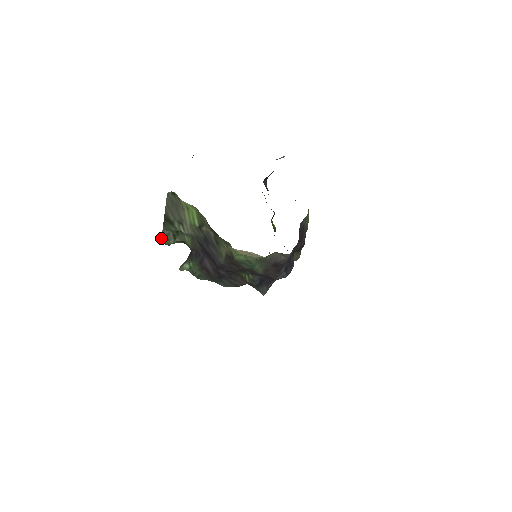
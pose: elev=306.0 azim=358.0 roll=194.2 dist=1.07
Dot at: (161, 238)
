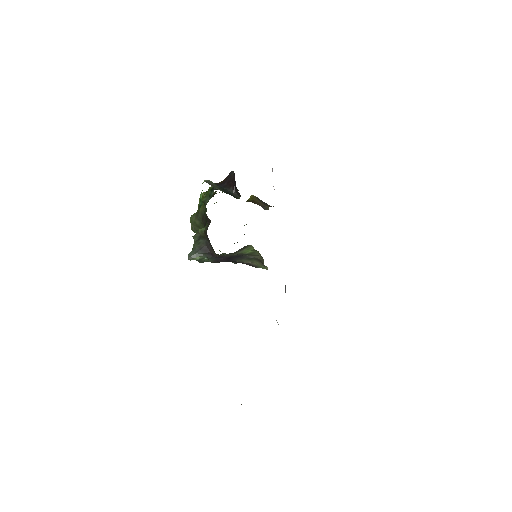
Dot at: occluded
